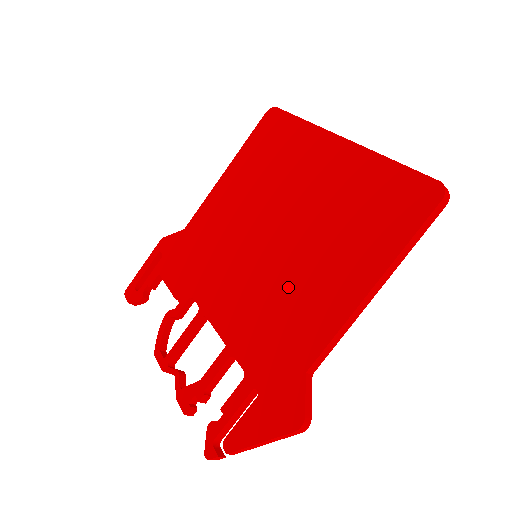
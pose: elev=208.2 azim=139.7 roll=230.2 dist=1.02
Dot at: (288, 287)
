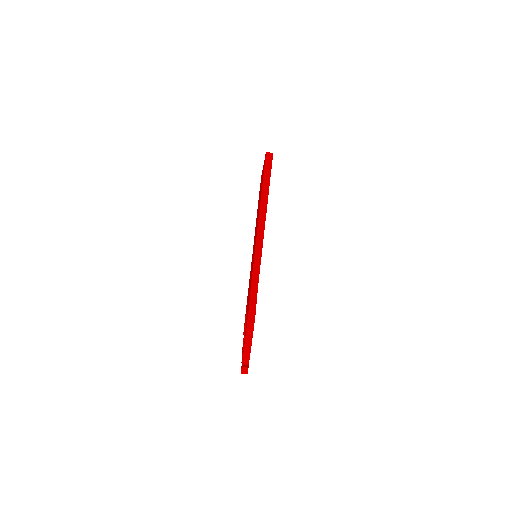
Dot at: (253, 256)
